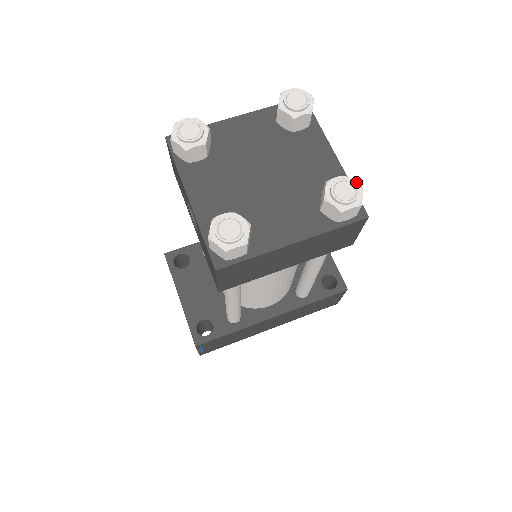
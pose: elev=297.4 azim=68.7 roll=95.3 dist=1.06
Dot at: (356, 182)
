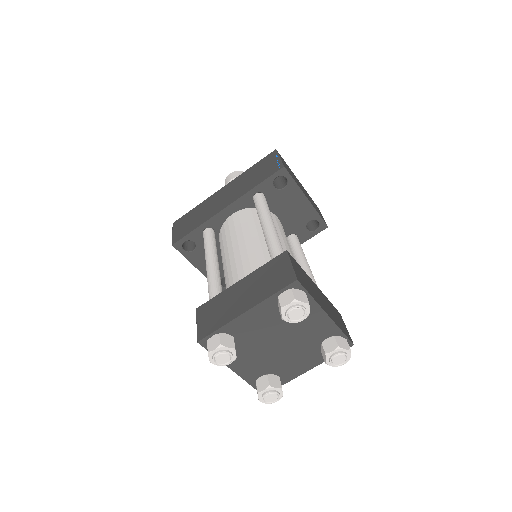
Dot at: (346, 350)
